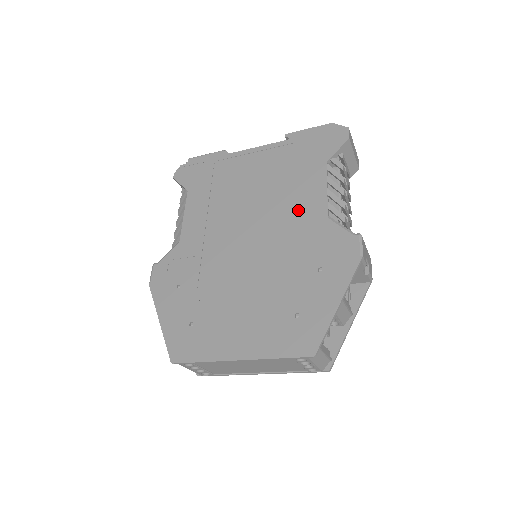
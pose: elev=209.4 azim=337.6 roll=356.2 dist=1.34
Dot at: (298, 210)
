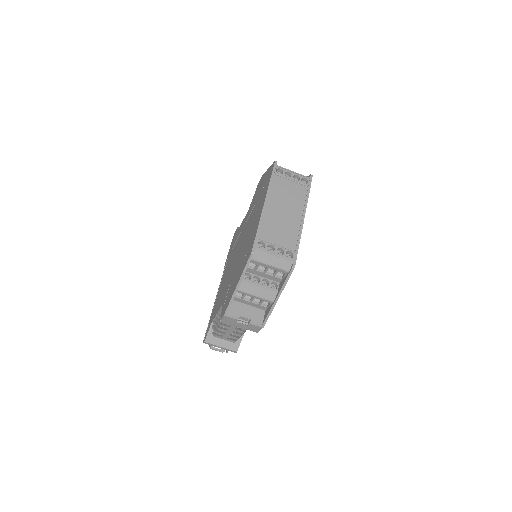
Dot at: occluded
